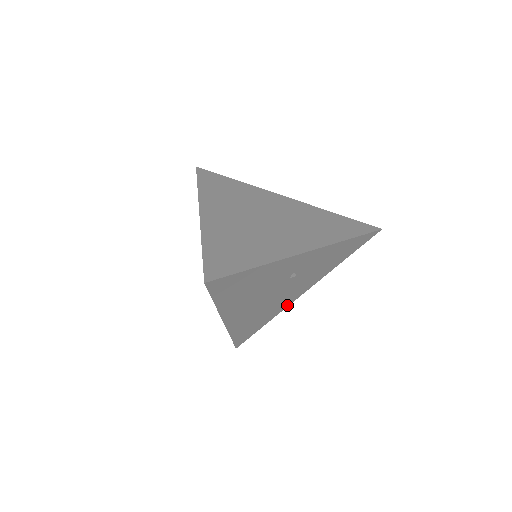
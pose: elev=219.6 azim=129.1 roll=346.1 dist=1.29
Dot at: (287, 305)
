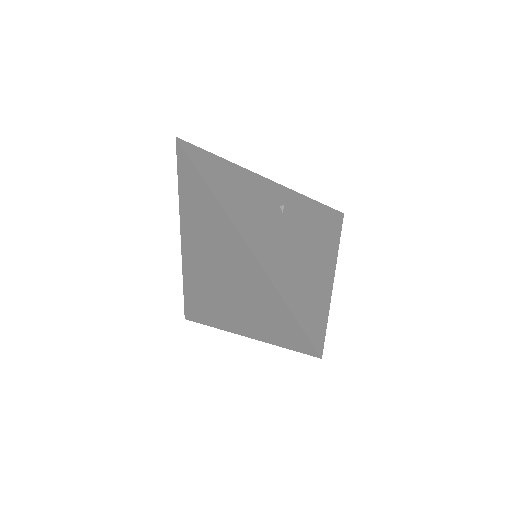
Dot at: (329, 285)
